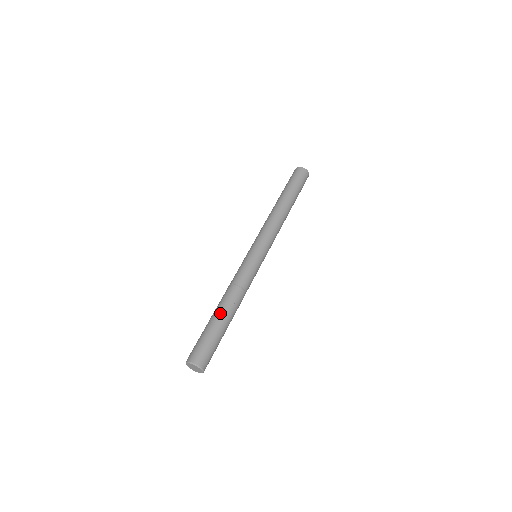
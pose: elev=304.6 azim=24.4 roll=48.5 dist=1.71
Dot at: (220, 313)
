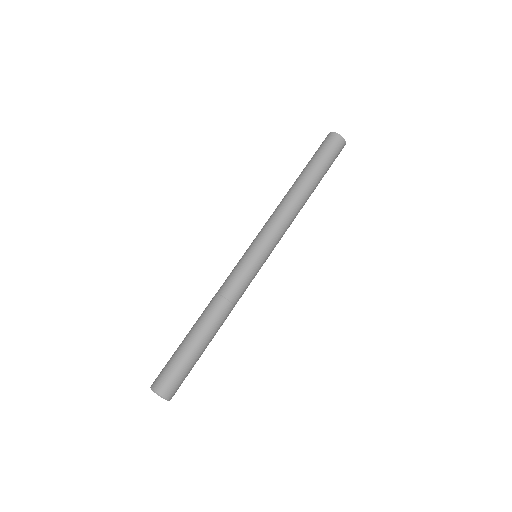
Dot at: (206, 338)
